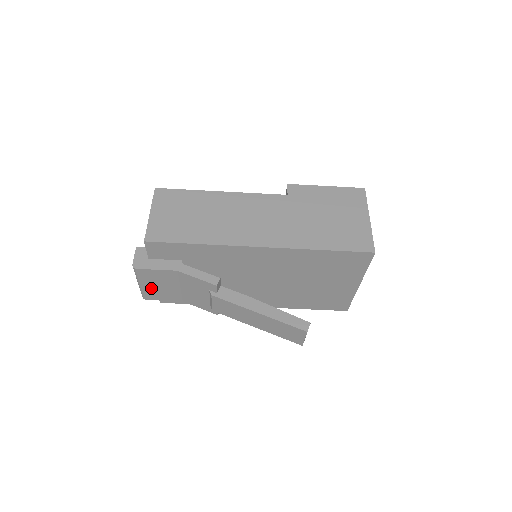
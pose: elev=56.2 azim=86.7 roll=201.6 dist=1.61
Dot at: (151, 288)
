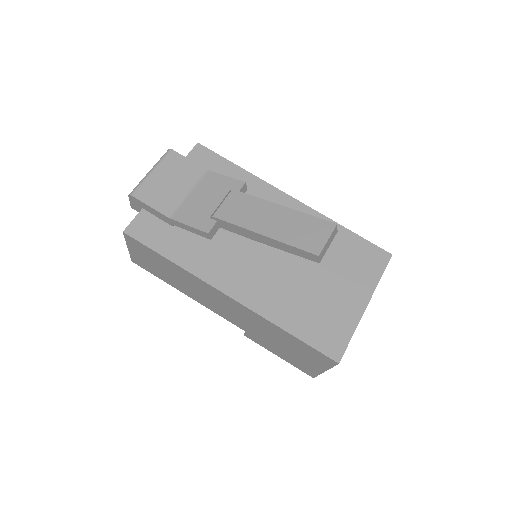
Dot at: (157, 181)
